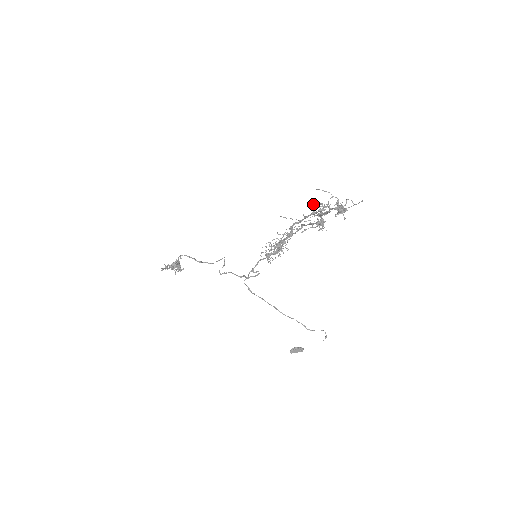
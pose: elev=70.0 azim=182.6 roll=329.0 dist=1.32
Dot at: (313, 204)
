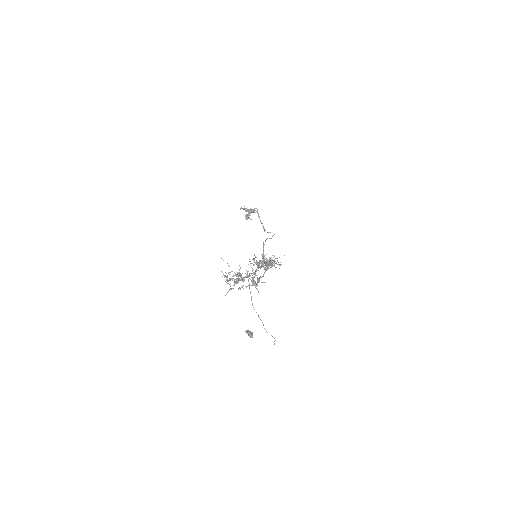
Dot at: (239, 265)
